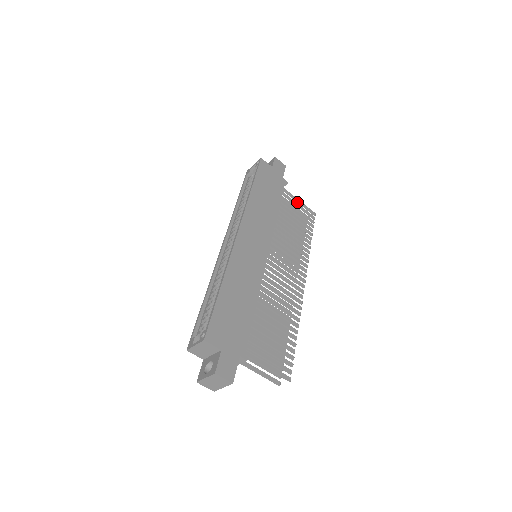
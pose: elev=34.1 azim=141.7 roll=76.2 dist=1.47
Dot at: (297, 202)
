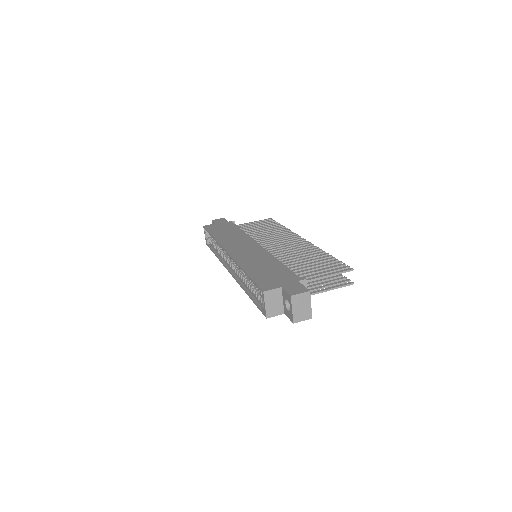
Dot at: occluded
